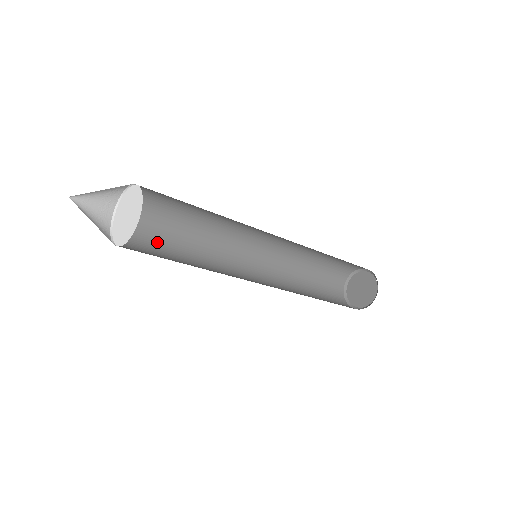
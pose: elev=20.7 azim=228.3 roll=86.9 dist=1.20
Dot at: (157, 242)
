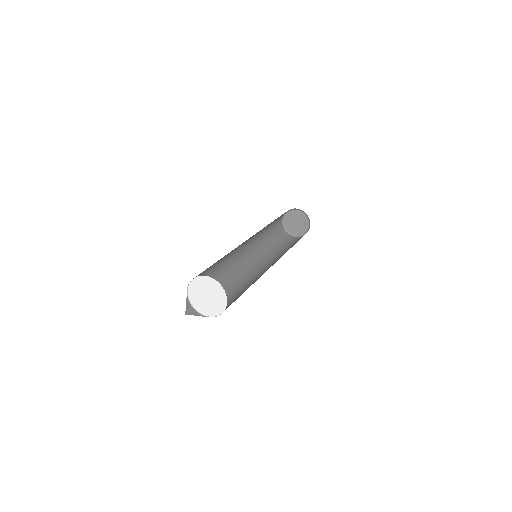
Dot at: (210, 267)
